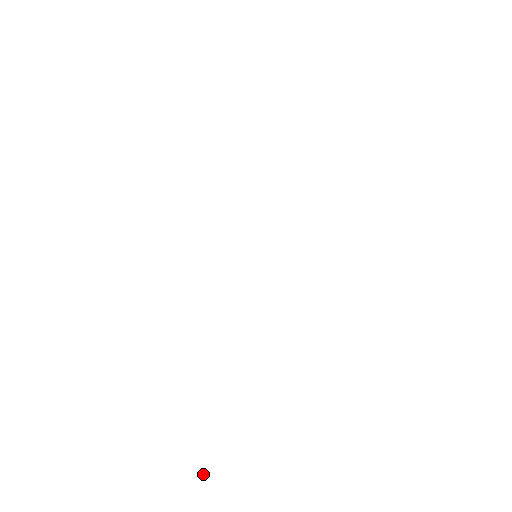
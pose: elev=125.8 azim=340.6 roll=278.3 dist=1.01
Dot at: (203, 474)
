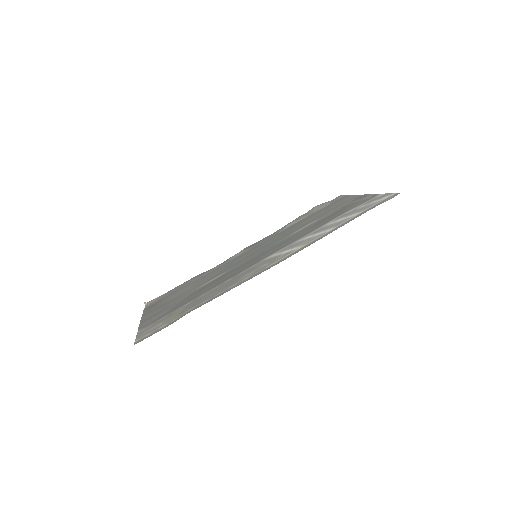
Dot at: (147, 303)
